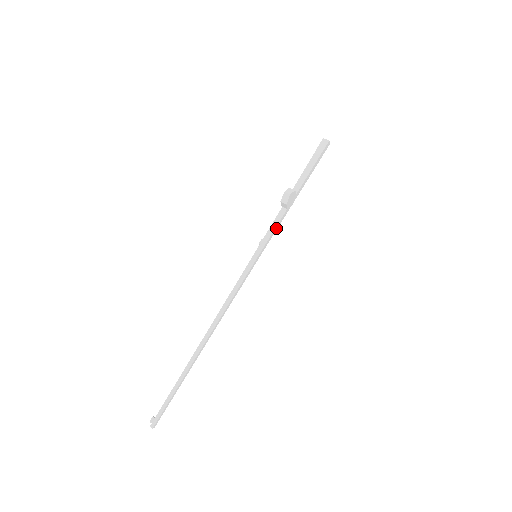
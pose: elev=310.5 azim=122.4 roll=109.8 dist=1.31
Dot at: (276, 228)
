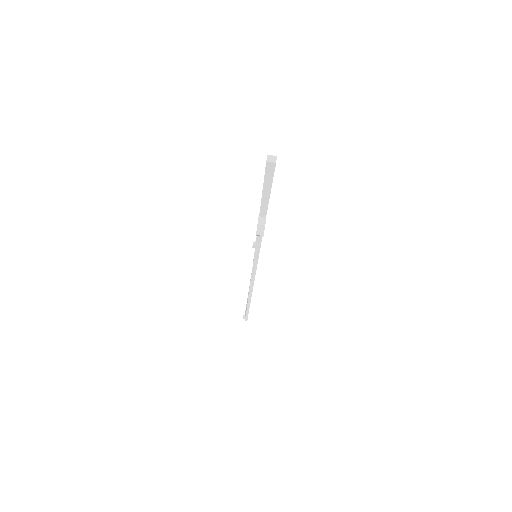
Dot at: (261, 238)
